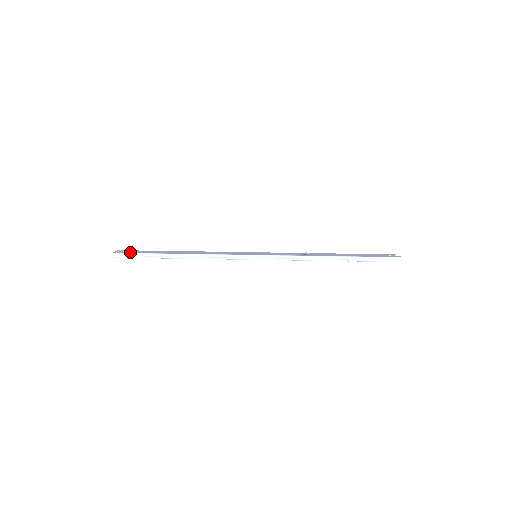
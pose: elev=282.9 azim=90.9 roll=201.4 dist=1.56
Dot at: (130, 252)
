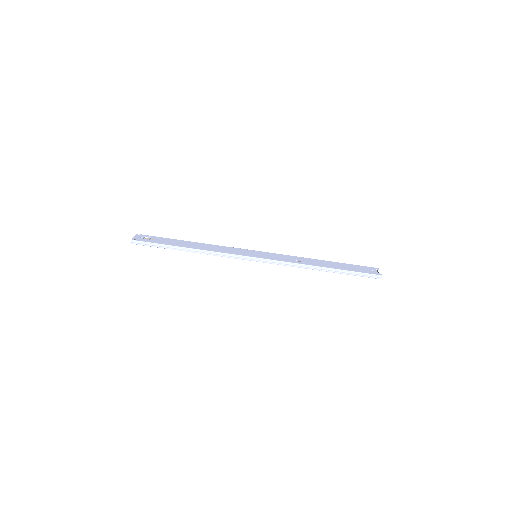
Dot at: (147, 240)
